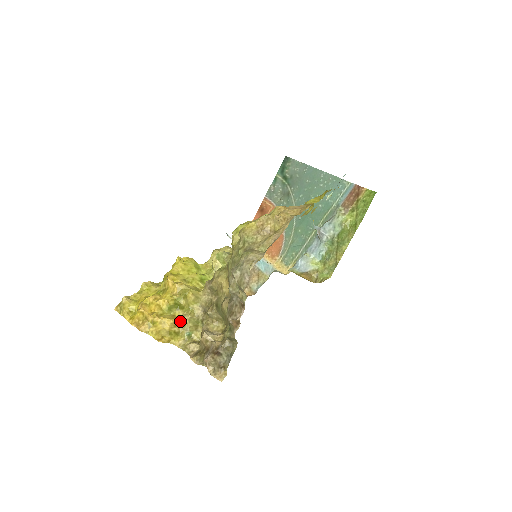
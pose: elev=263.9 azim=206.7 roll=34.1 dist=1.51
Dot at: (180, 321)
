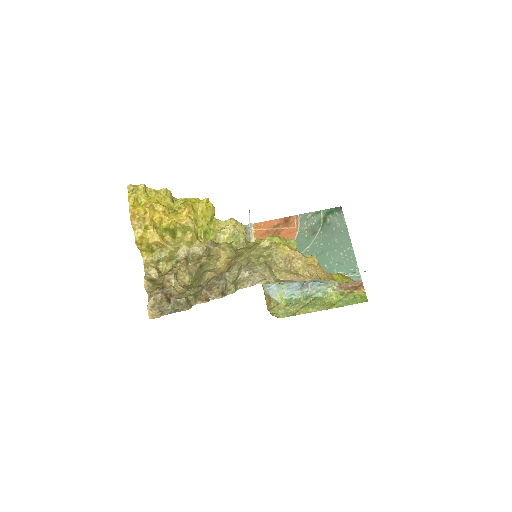
Dot at: (164, 245)
